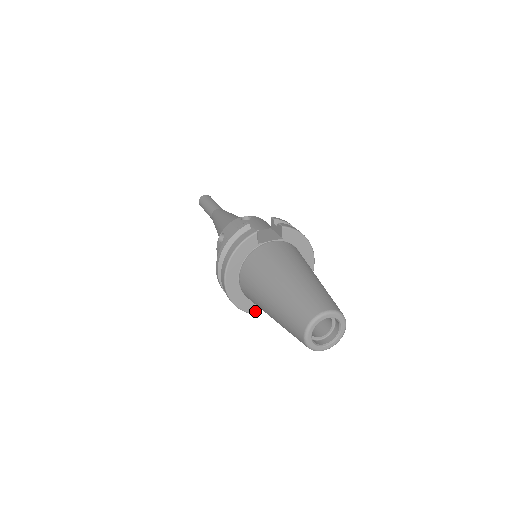
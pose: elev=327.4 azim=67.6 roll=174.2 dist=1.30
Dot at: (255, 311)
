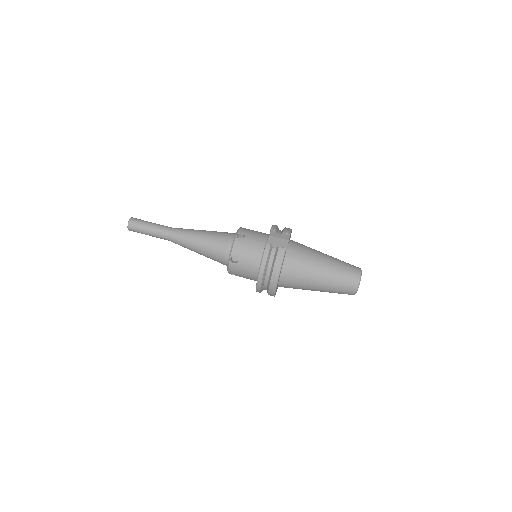
Dot at: occluded
